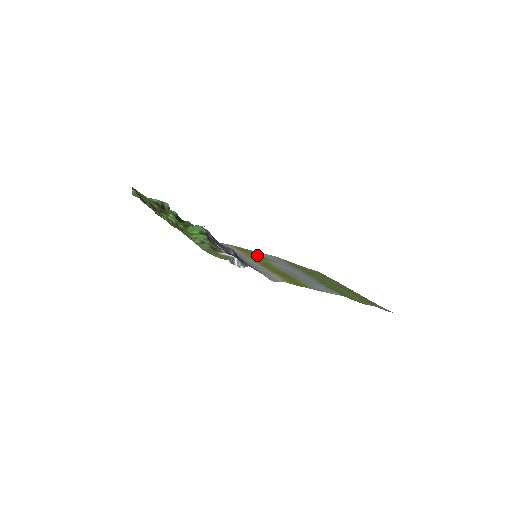
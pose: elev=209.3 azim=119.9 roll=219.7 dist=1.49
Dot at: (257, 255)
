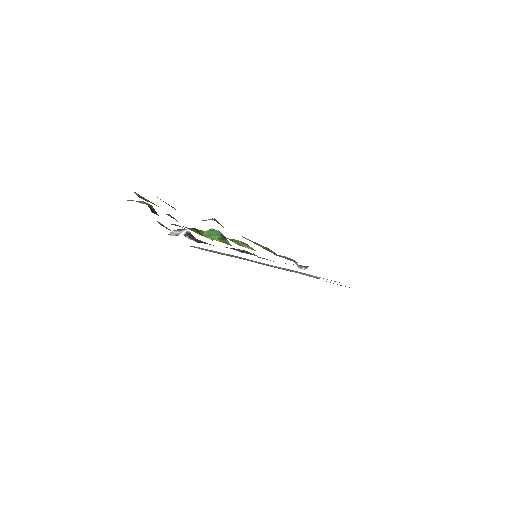
Dot at: occluded
